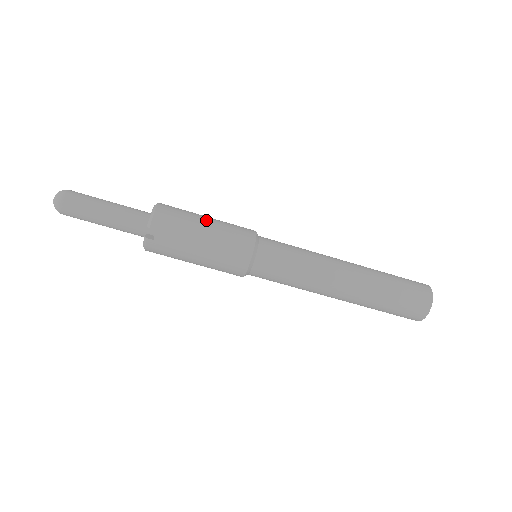
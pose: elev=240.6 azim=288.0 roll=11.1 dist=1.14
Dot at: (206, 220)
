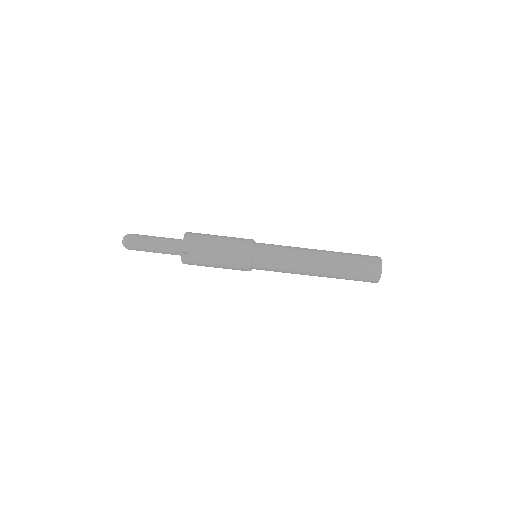
Dot at: (219, 237)
